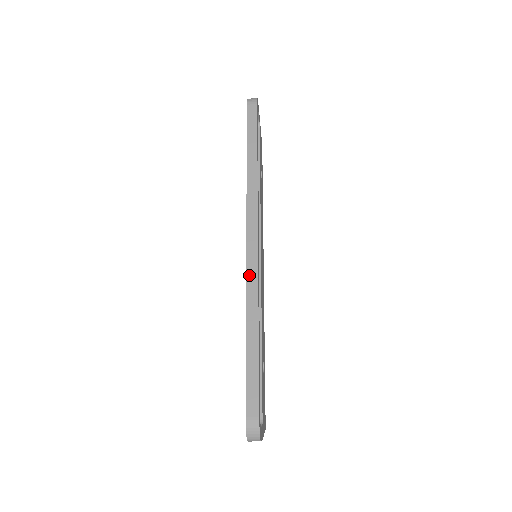
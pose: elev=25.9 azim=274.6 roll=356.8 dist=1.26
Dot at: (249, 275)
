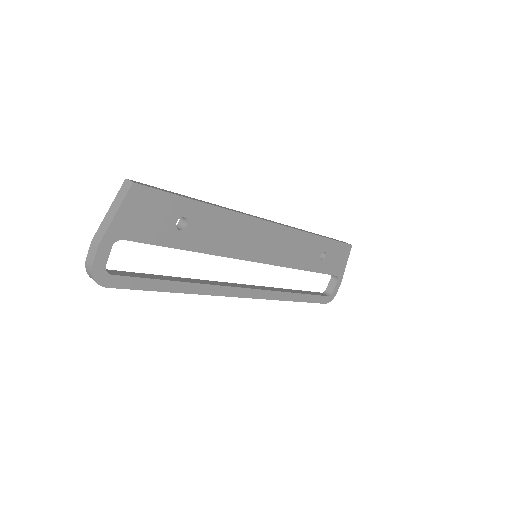
Dot at: occluded
